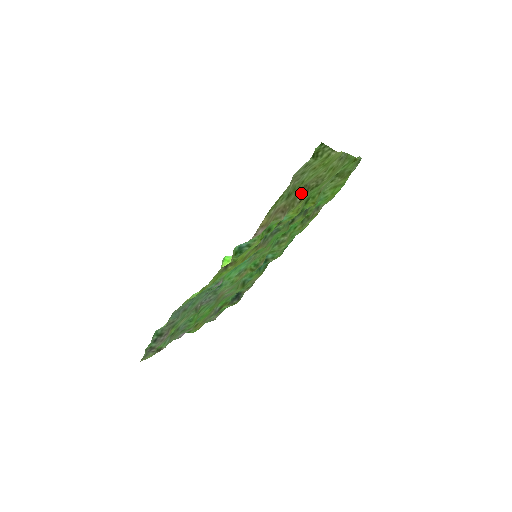
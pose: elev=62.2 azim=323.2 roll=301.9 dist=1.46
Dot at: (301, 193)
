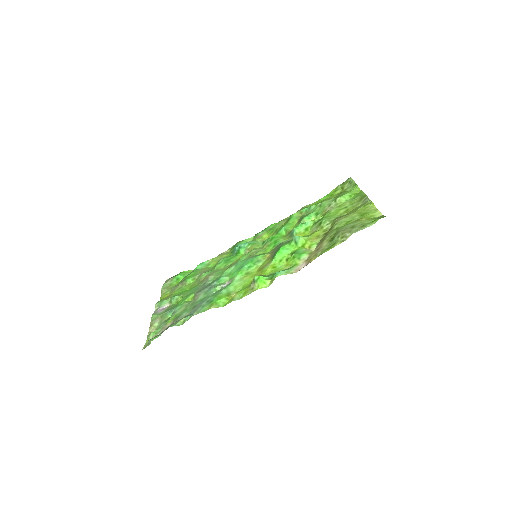
Dot at: (331, 228)
